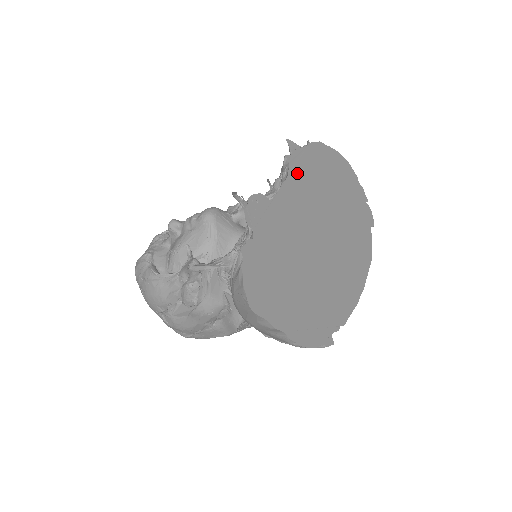
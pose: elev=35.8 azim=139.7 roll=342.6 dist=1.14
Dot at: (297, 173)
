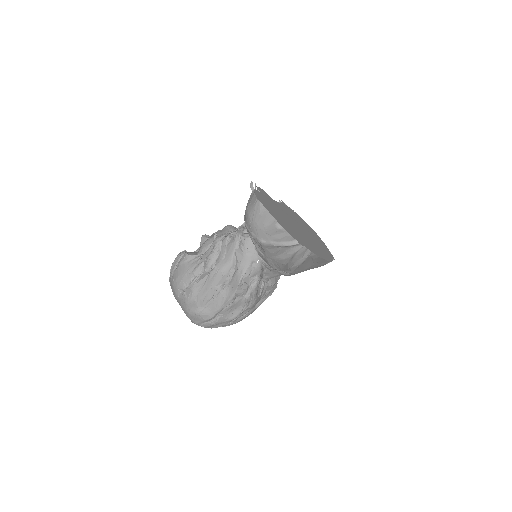
Dot at: (286, 208)
